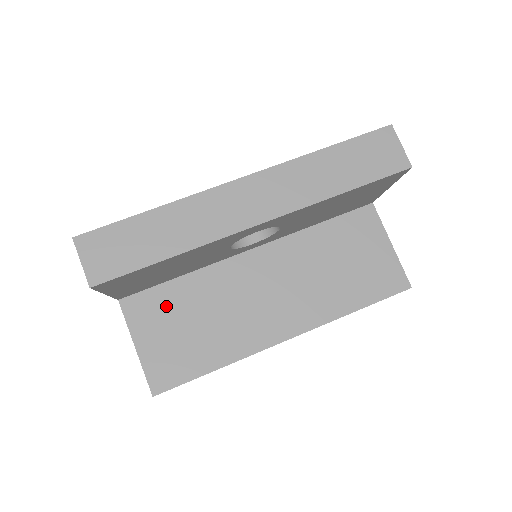
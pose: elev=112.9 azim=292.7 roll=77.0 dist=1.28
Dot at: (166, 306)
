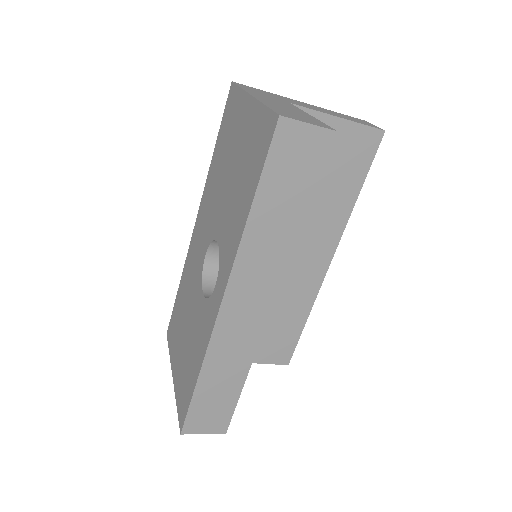
Dot at: occluded
